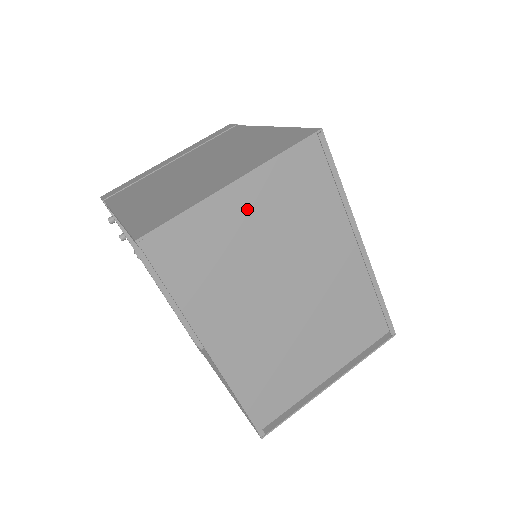
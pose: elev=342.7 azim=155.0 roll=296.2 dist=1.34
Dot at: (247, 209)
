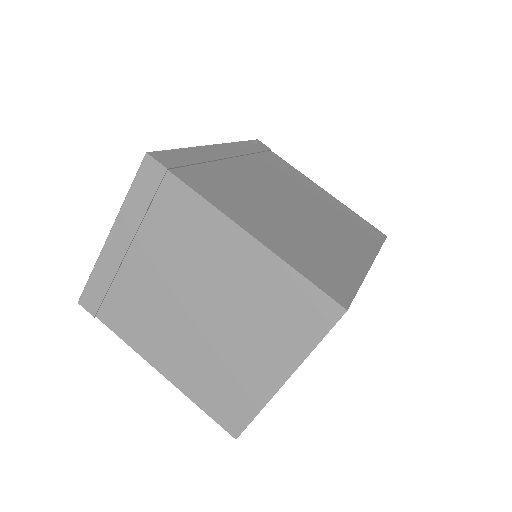
Dot at: occluded
